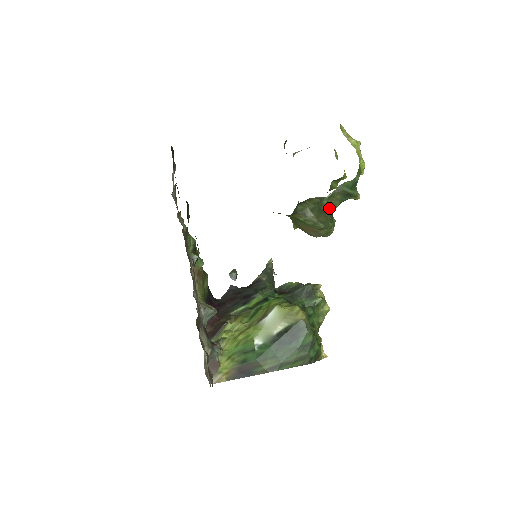
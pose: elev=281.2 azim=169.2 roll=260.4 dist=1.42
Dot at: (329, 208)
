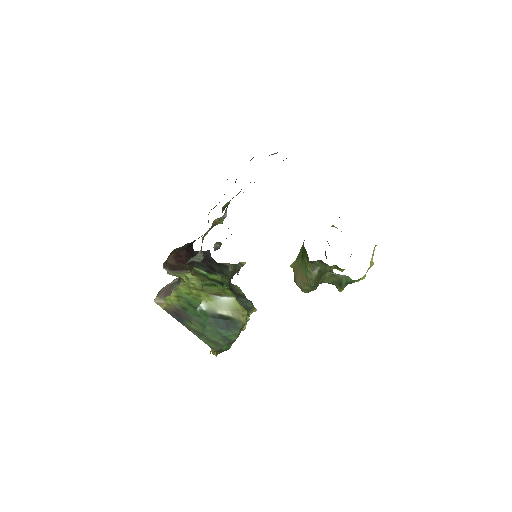
Dot at: (324, 279)
